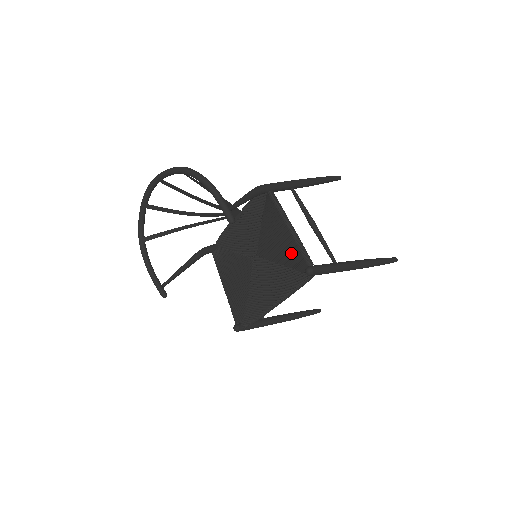
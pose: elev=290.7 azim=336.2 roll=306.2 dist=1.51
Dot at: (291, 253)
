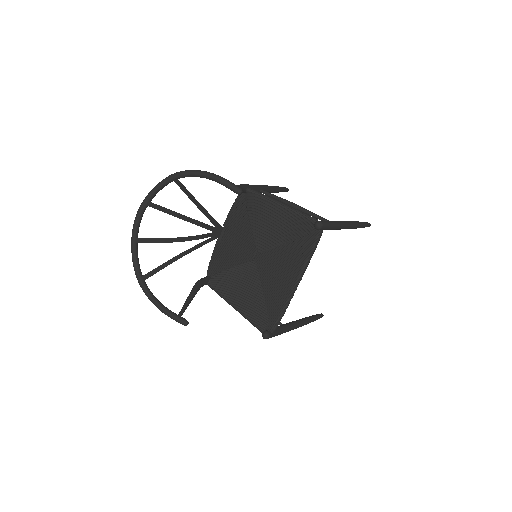
Dot at: (292, 224)
